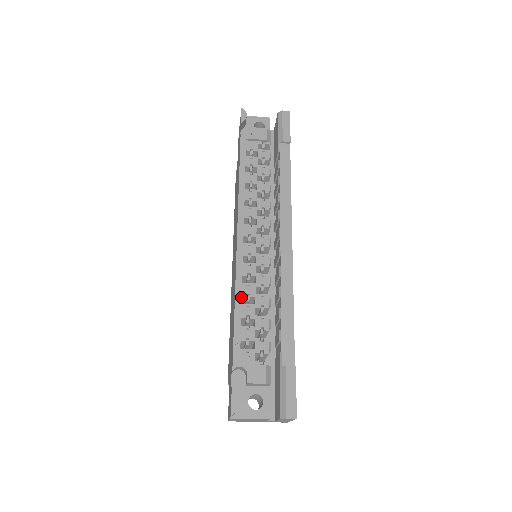
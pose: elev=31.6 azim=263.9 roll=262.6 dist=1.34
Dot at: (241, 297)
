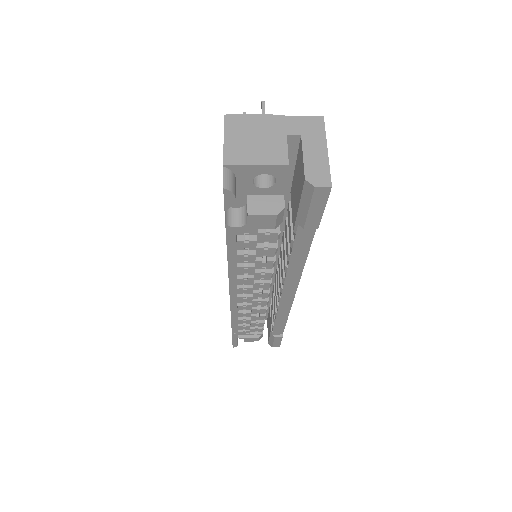
Dot at: (237, 321)
